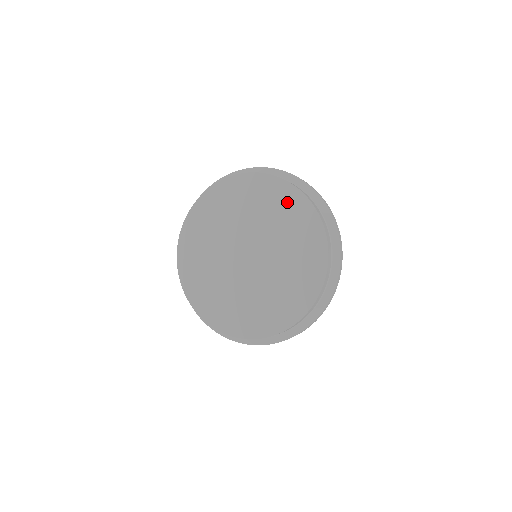
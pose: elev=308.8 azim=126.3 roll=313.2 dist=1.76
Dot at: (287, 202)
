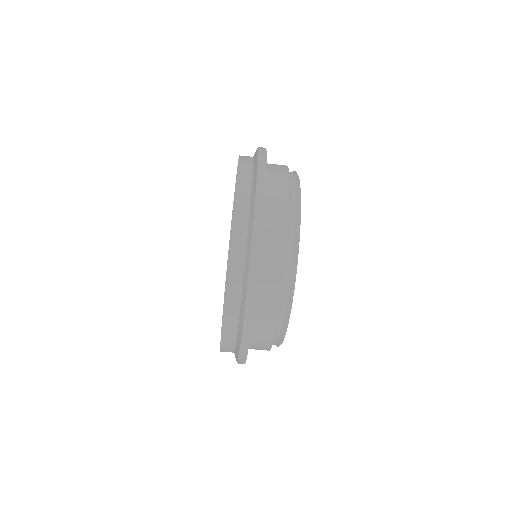
Dot at: occluded
